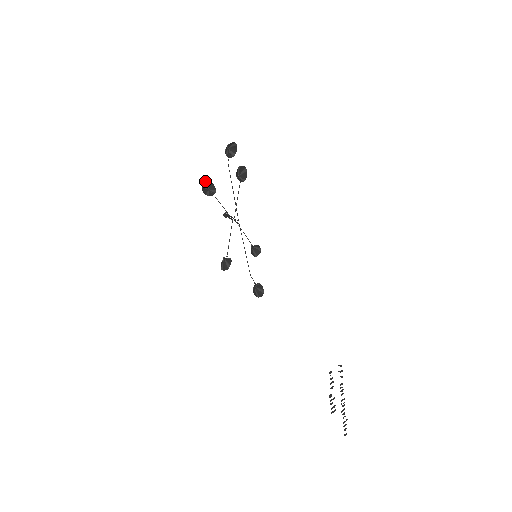
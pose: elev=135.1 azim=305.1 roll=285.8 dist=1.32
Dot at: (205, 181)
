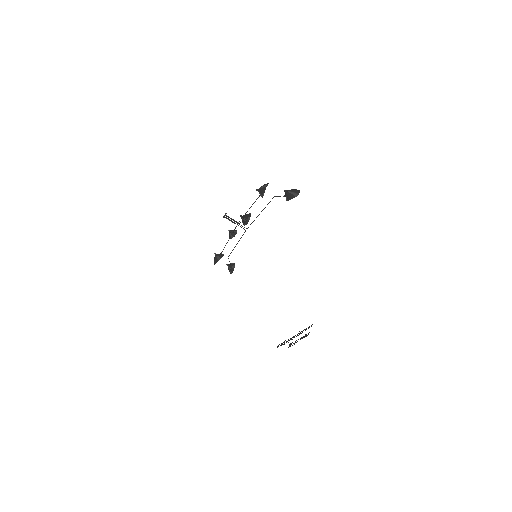
Dot at: (249, 215)
